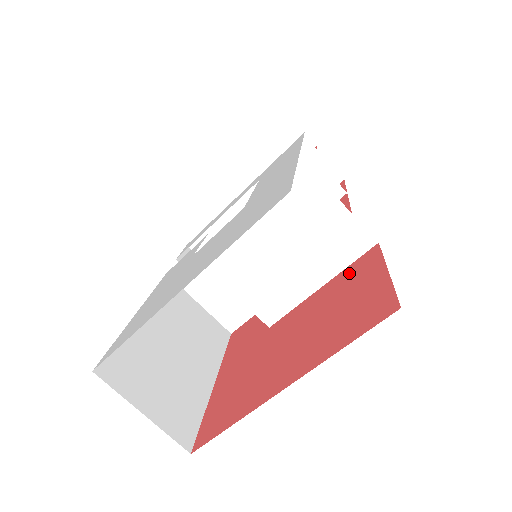
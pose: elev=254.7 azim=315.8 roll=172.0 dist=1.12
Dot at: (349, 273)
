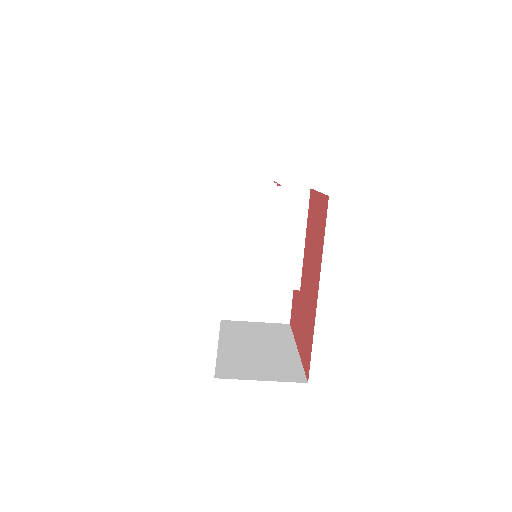
Dot at: (309, 217)
